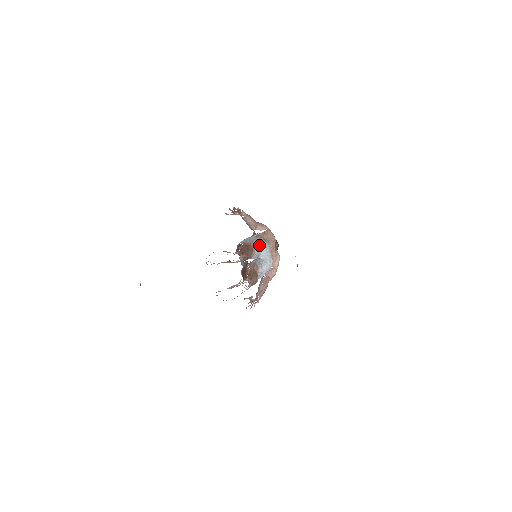
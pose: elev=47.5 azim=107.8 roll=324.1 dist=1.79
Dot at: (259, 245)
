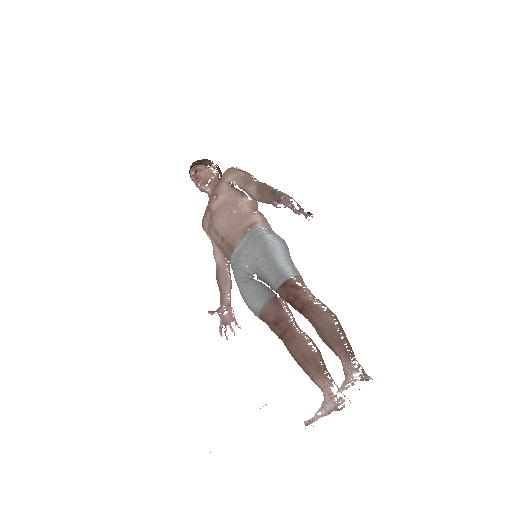
Dot at: occluded
